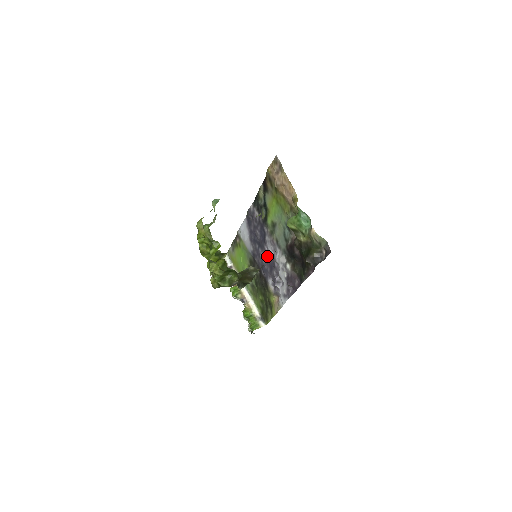
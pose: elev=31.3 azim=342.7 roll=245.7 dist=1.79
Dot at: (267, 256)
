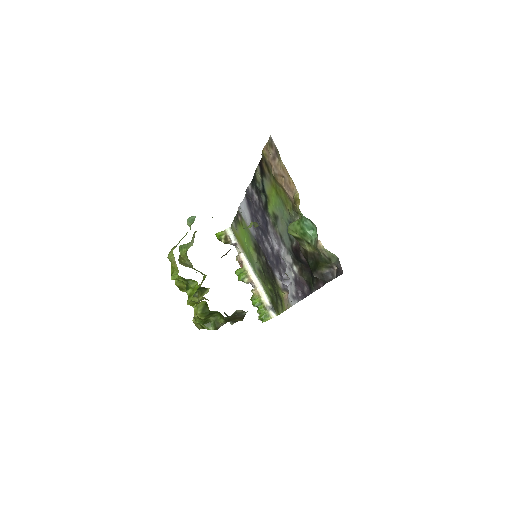
Dot at: (271, 248)
